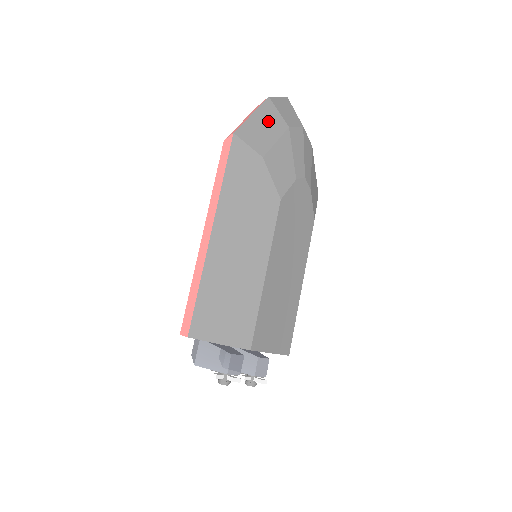
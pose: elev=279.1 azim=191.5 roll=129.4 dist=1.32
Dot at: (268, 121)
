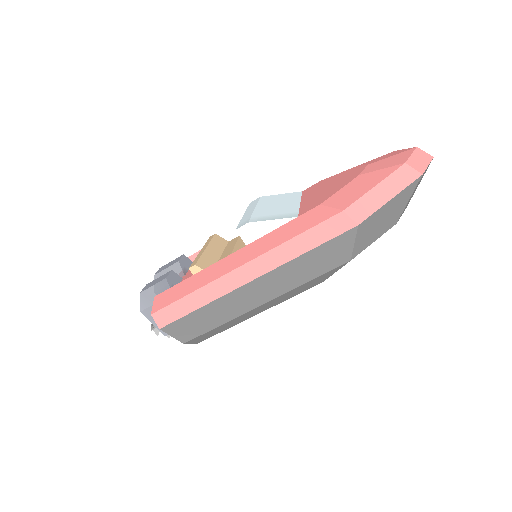
Dot at: (392, 213)
